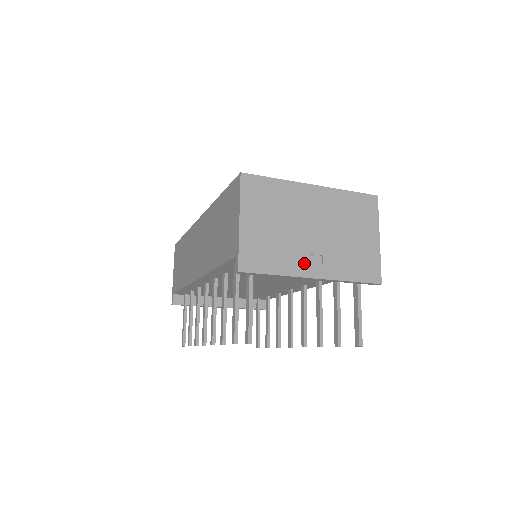
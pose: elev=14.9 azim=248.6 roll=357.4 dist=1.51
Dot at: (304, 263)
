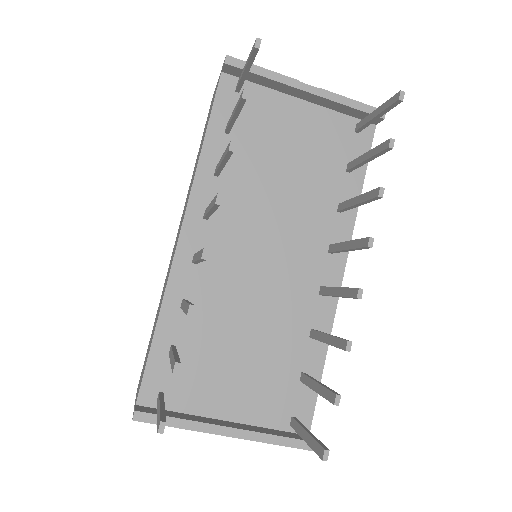
Dot at: occluded
